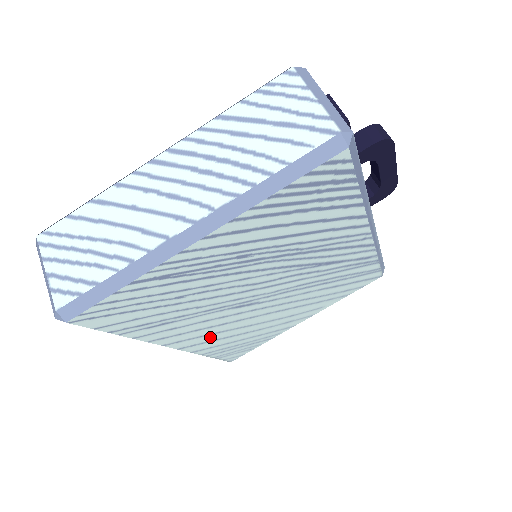
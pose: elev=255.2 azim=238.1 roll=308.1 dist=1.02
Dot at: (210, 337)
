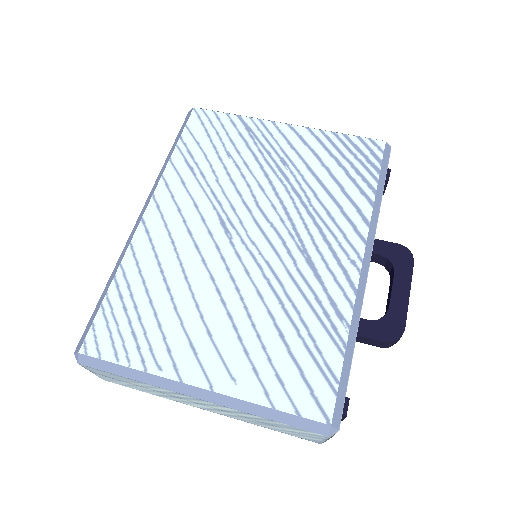
Dot at: (163, 240)
